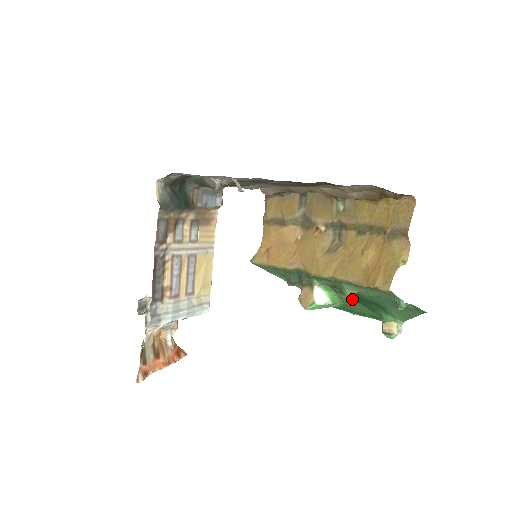
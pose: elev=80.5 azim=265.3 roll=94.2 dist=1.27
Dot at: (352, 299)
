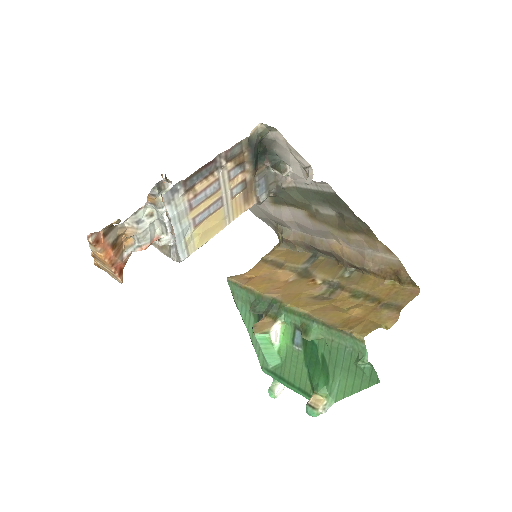
Dot at: (301, 354)
